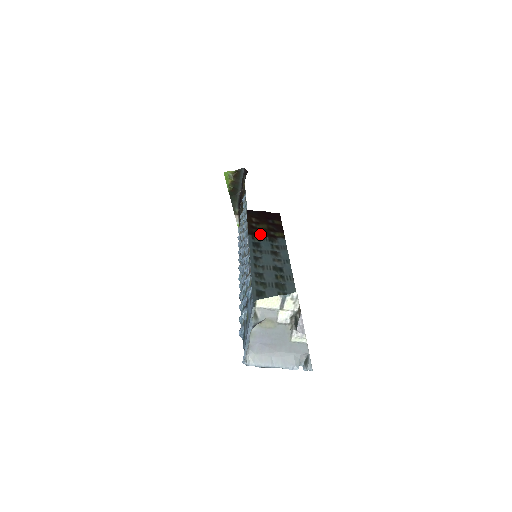
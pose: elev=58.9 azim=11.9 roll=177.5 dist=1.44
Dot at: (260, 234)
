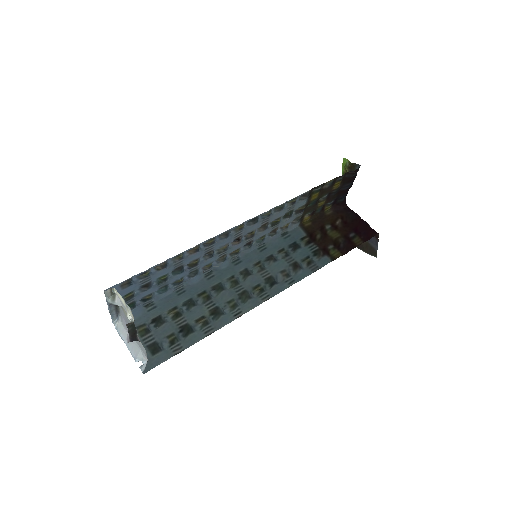
Dot at: (317, 240)
